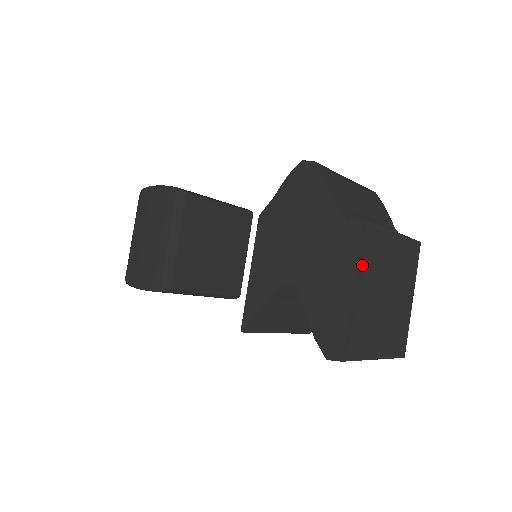
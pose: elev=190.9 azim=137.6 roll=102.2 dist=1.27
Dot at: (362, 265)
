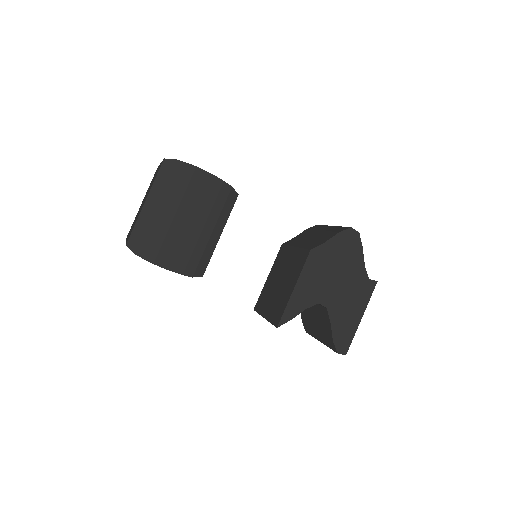
Dot at: occluded
